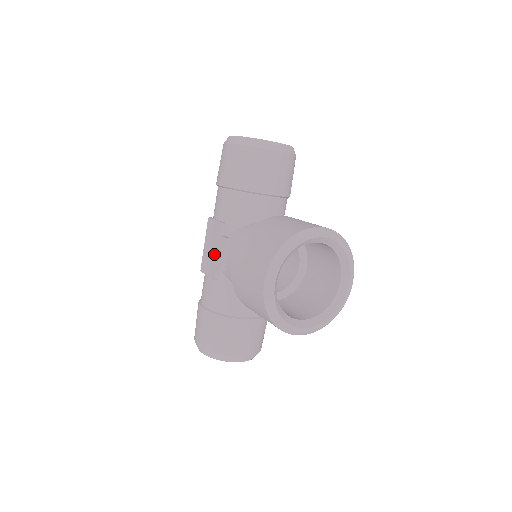
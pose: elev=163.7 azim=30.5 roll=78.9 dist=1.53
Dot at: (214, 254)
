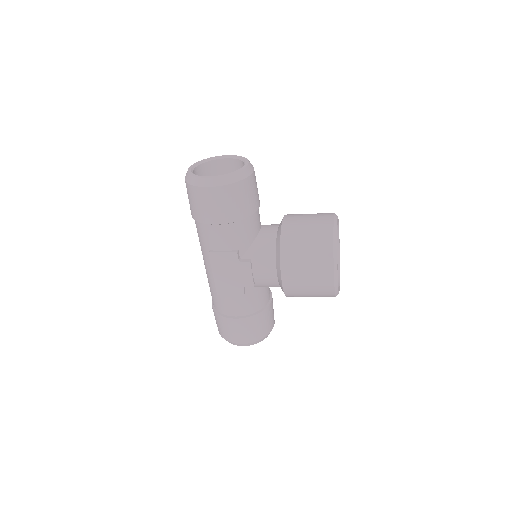
Dot at: (236, 278)
